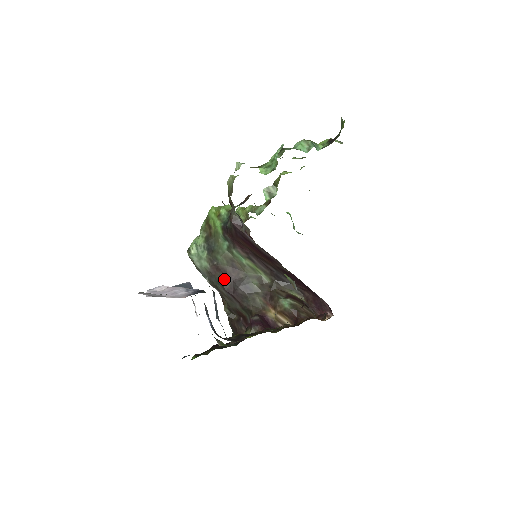
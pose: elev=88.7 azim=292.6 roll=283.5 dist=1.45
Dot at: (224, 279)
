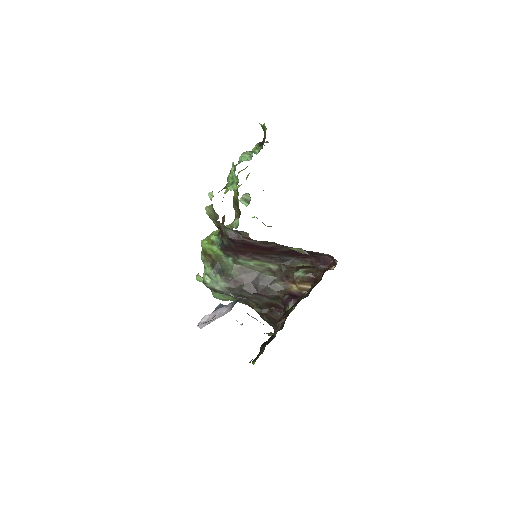
Dot at: (244, 286)
